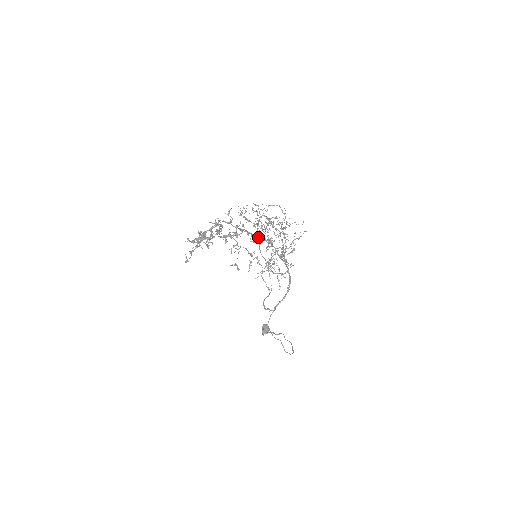
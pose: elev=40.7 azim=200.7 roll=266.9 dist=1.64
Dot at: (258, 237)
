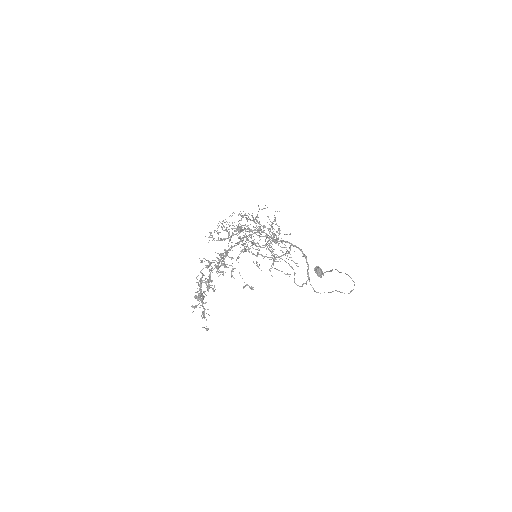
Dot at: (244, 237)
